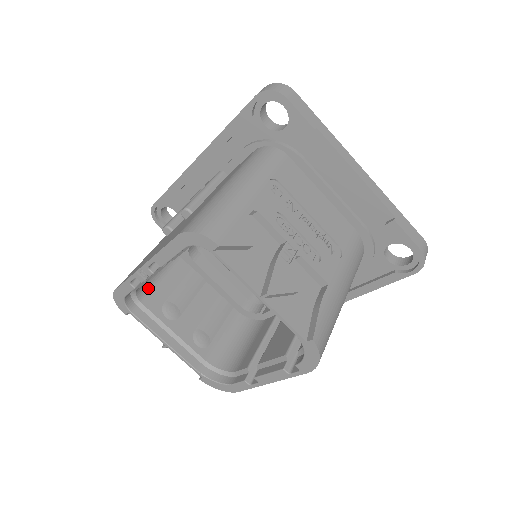
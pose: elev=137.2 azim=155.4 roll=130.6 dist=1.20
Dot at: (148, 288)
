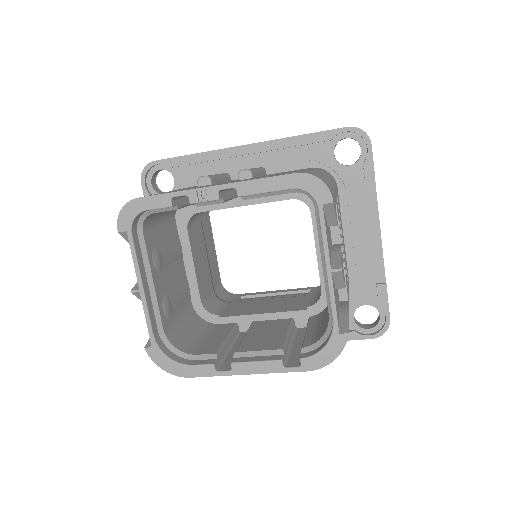
Dot at: (151, 222)
